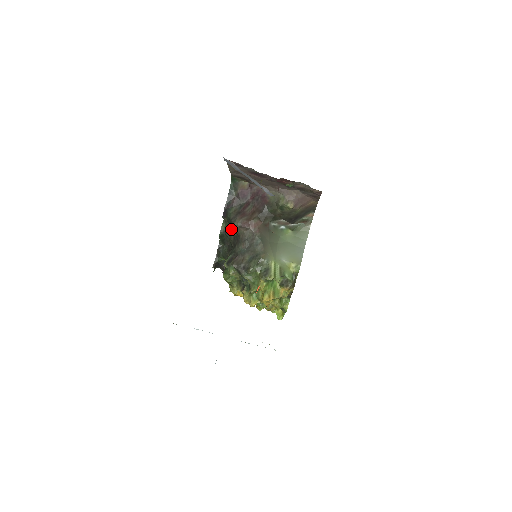
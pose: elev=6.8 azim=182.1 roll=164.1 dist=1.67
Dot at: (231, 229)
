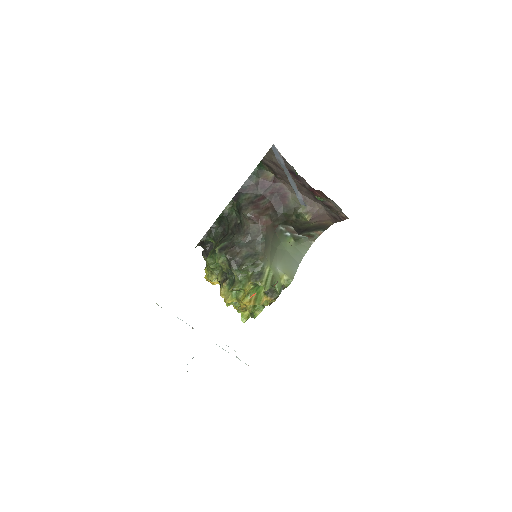
Dot at: (235, 214)
